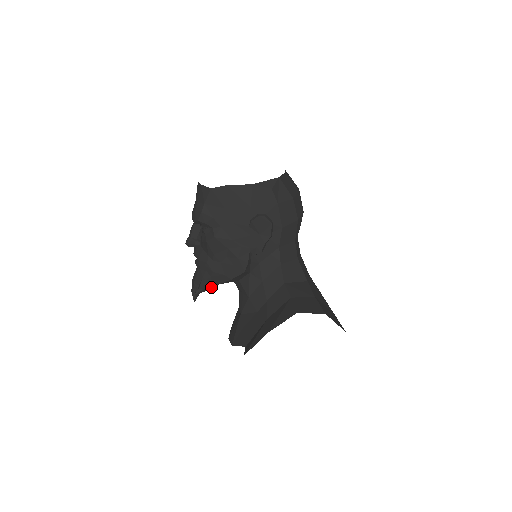
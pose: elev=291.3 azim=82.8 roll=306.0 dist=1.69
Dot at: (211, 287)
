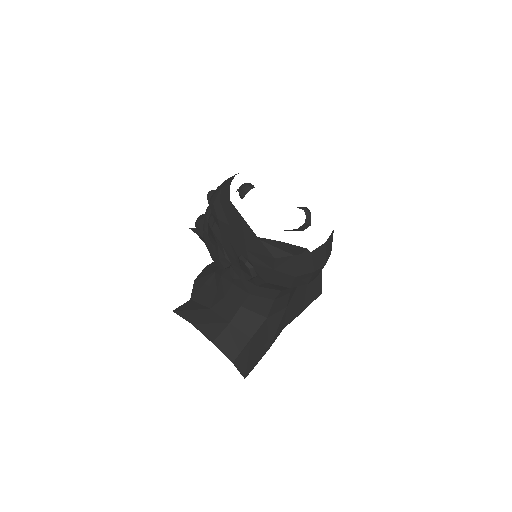
Dot at: (202, 240)
